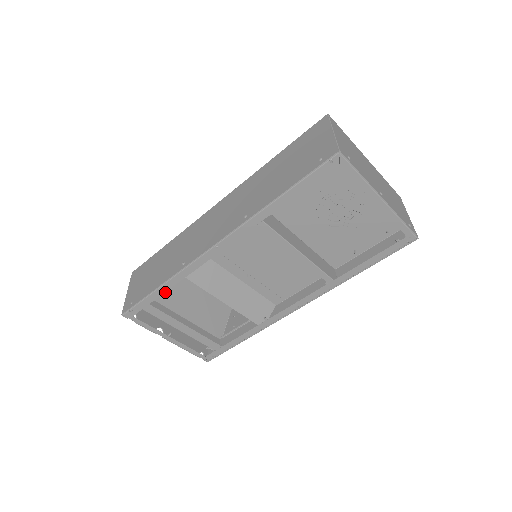
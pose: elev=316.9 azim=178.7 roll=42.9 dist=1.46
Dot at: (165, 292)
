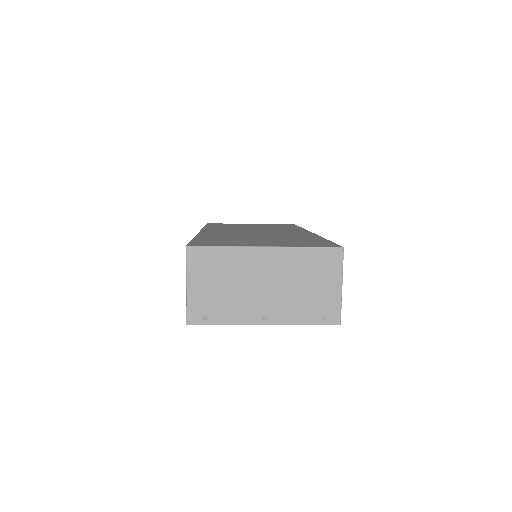
Dot at: occluded
